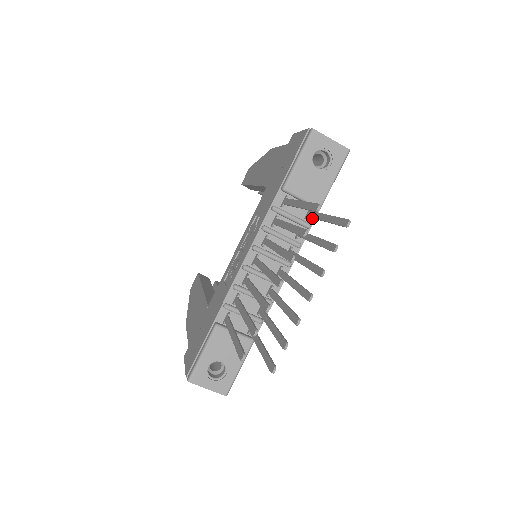
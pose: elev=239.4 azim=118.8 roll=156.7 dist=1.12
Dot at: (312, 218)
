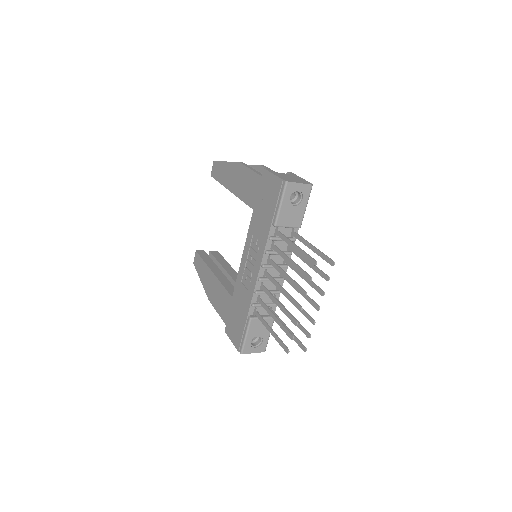
Dot at: occluded
